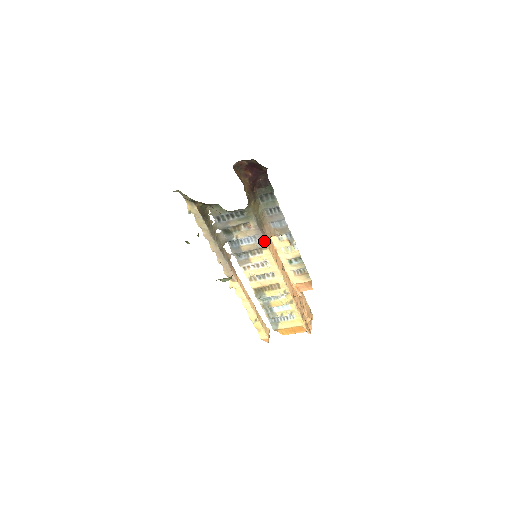
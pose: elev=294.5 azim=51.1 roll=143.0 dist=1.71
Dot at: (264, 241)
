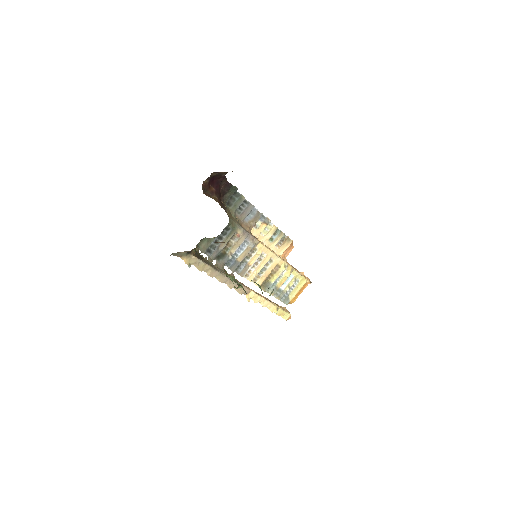
Dot at: (254, 238)
